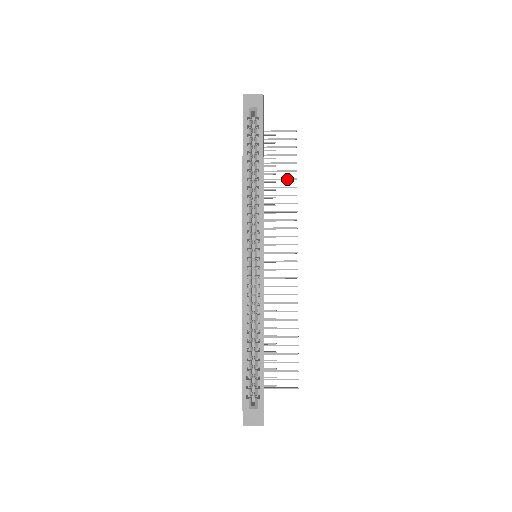
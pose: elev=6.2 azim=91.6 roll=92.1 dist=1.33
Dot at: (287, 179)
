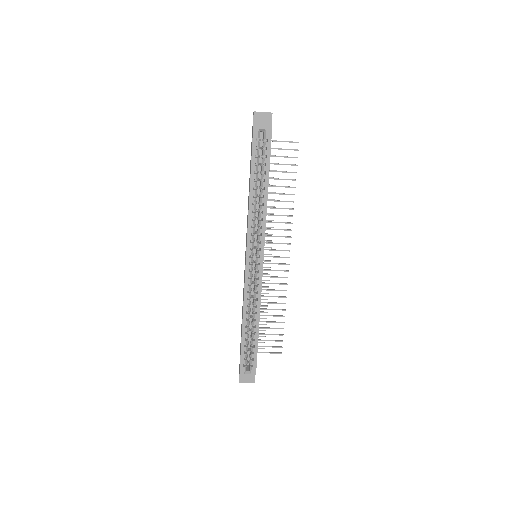
Dot at: (287, 187)
